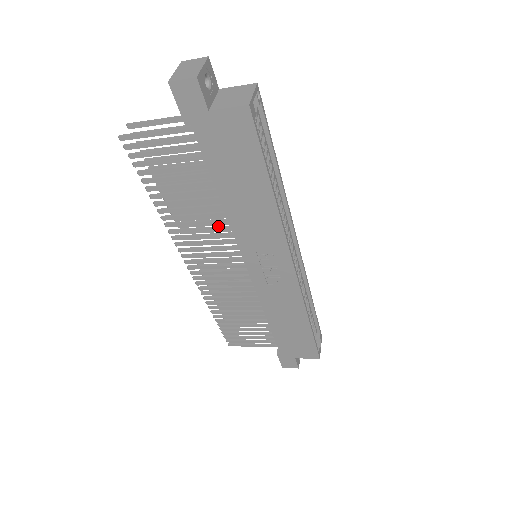
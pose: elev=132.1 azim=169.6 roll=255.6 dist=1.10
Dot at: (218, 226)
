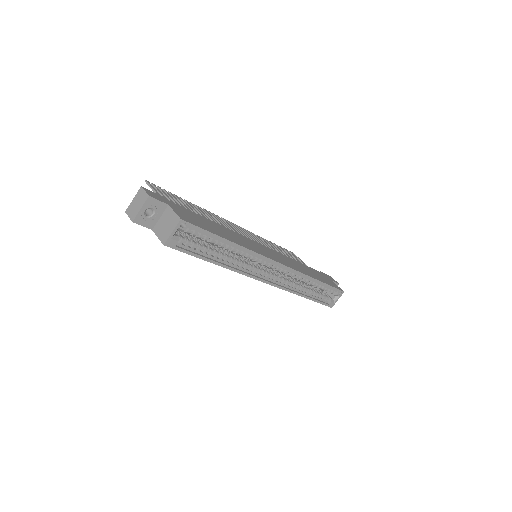
Dot at: occluded
